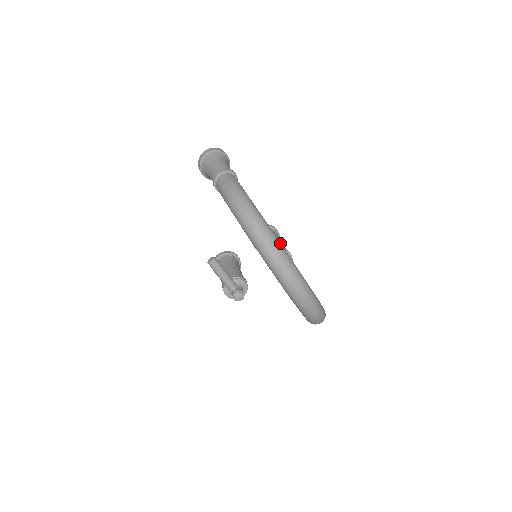
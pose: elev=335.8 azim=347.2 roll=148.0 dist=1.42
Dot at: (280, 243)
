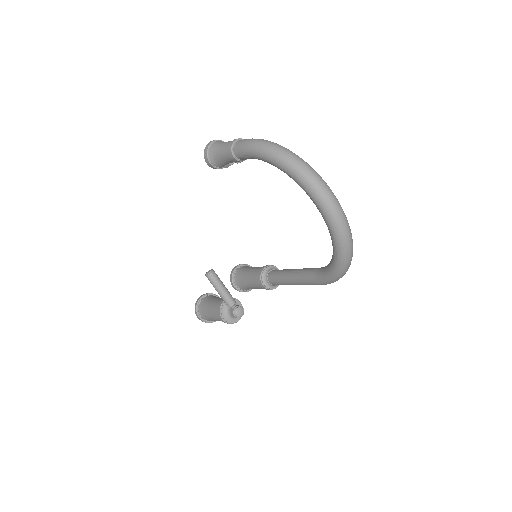
Dot at: occluded
